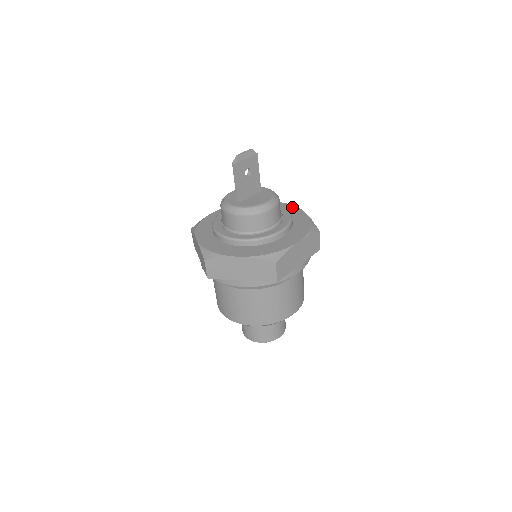
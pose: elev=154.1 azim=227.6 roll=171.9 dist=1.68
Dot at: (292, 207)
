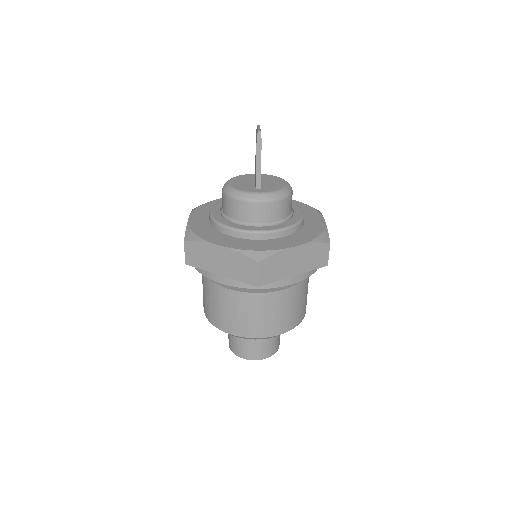
Dot at: occluded
